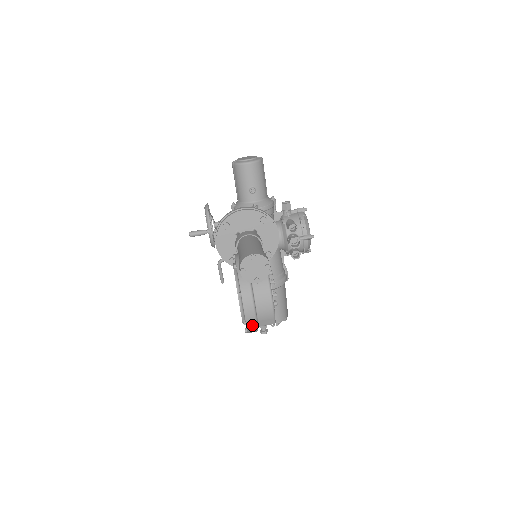
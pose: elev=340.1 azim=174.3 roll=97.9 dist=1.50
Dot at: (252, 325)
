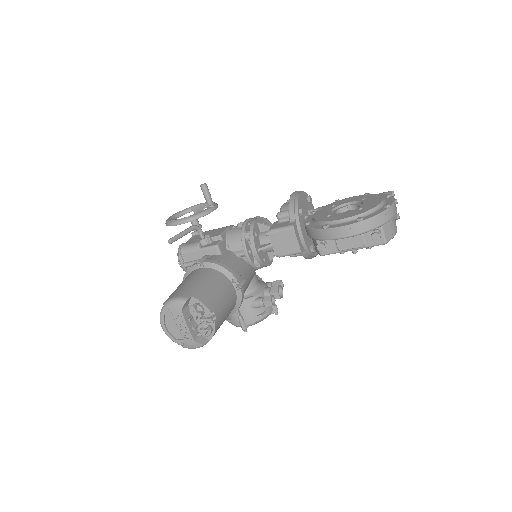
Dot at: (389, 214)
